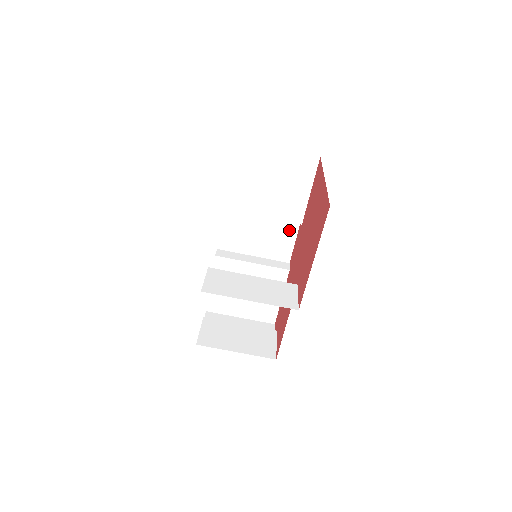
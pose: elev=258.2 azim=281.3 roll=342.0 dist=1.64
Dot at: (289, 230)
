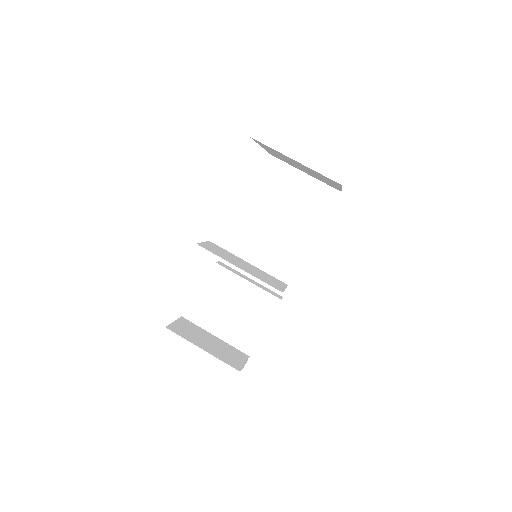
Dot at: (293, 261)
